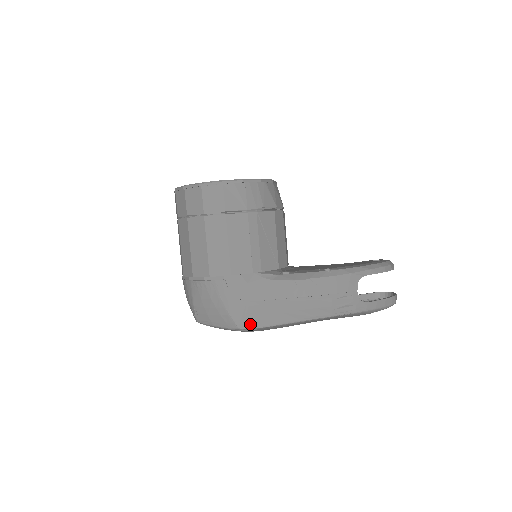
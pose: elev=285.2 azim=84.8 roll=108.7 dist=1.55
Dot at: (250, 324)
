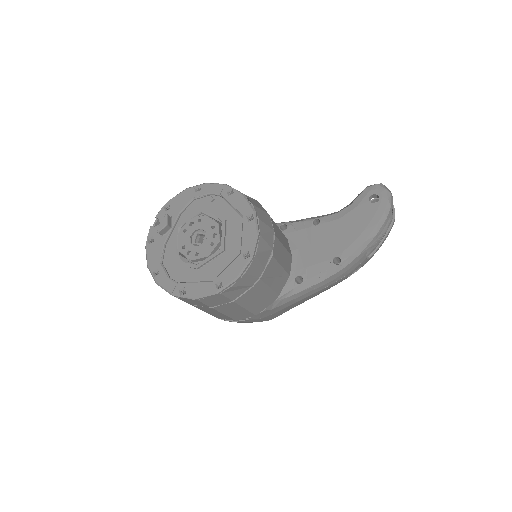
Dot at: (280, 314)
